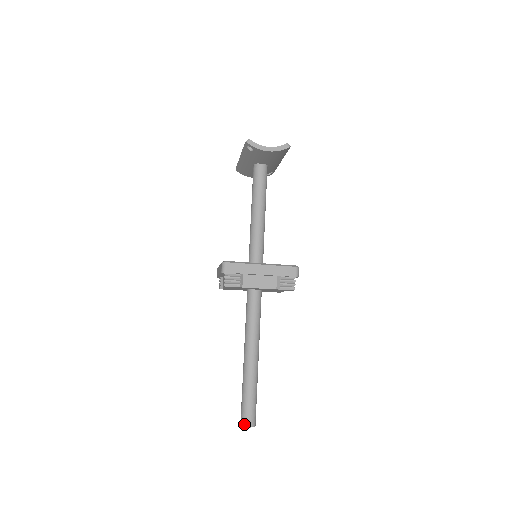
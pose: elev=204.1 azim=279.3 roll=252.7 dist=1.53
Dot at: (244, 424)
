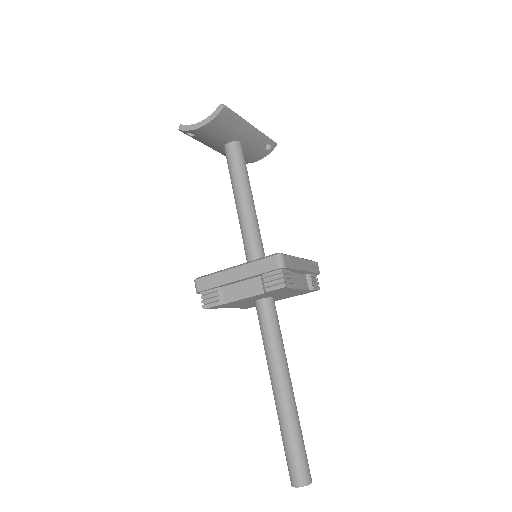
Dot at: (291, 483)
